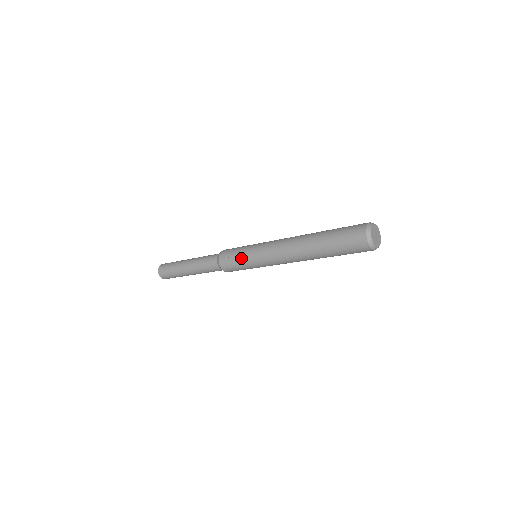
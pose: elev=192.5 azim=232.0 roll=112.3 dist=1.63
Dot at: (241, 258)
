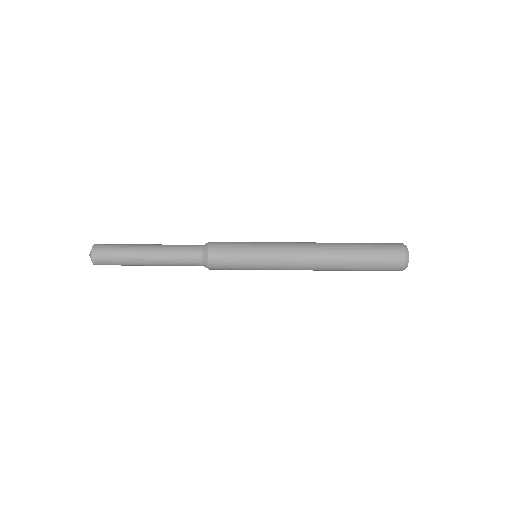
Dot at: occluded
